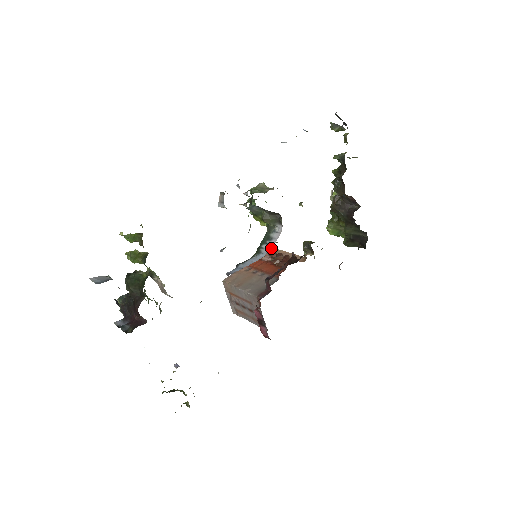
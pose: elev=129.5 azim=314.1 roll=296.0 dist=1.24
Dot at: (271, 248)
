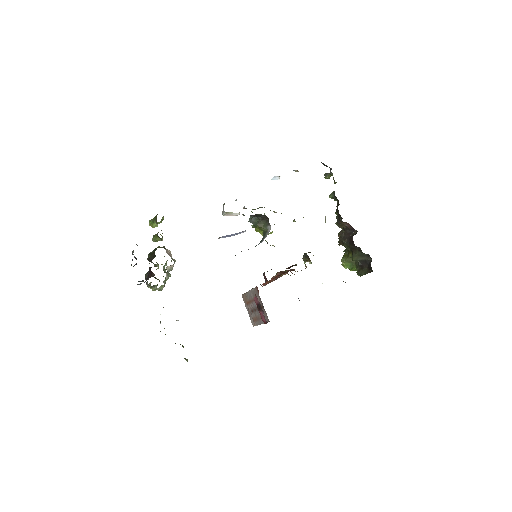
Dot at: occluded
